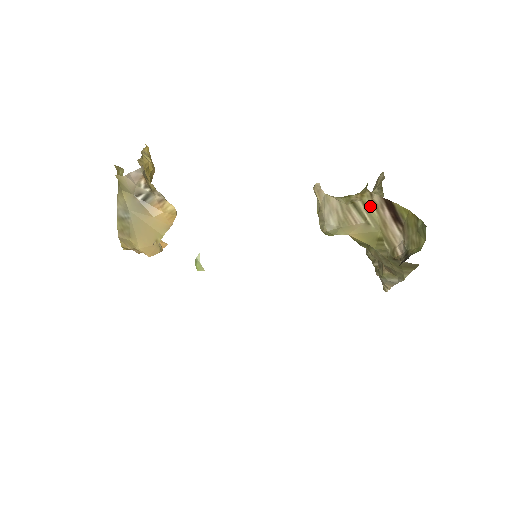
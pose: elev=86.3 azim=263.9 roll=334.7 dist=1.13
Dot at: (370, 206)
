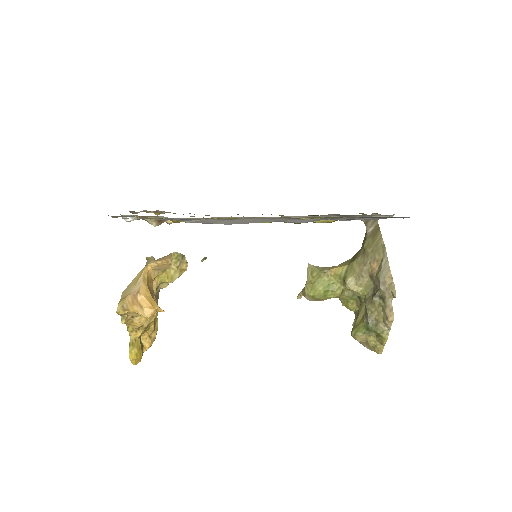
Dot at: occluded
